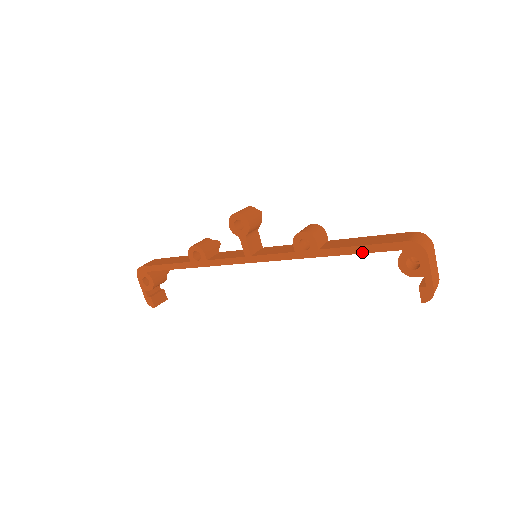
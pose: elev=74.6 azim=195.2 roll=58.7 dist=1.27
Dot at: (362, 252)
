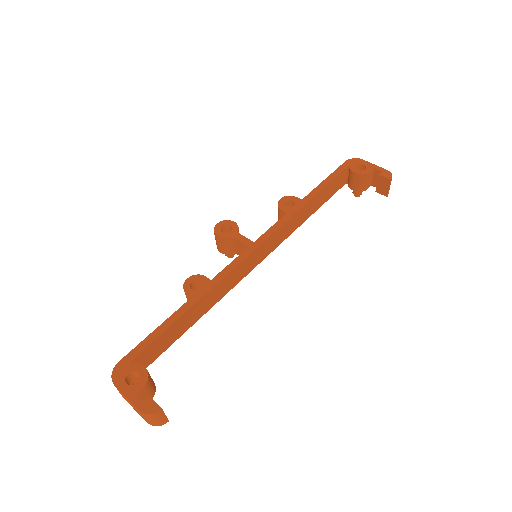
Dot at: (329, 182)
